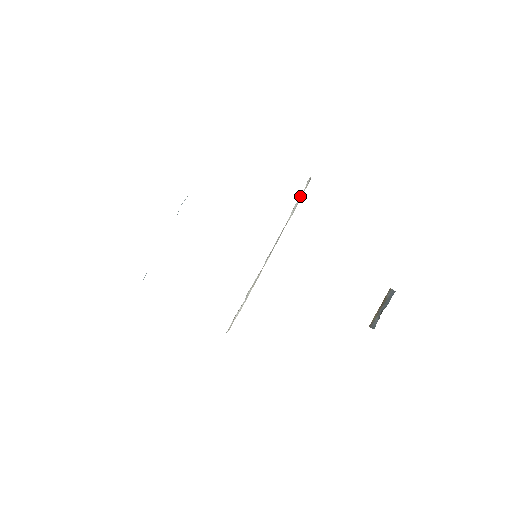
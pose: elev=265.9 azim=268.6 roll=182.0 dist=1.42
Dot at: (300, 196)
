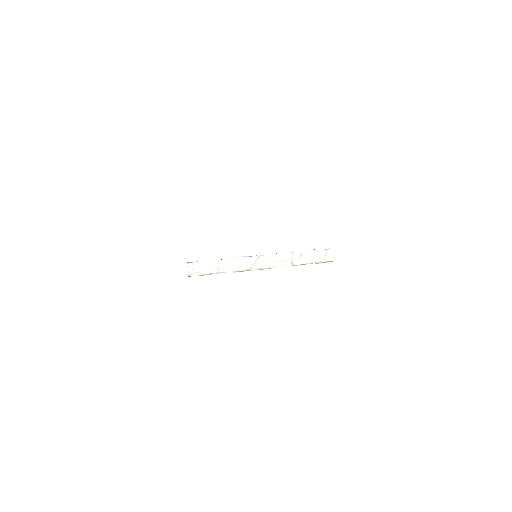
Dot at: (319, 251)
